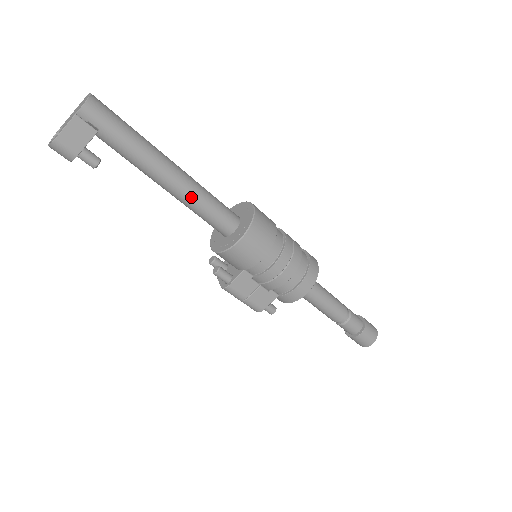
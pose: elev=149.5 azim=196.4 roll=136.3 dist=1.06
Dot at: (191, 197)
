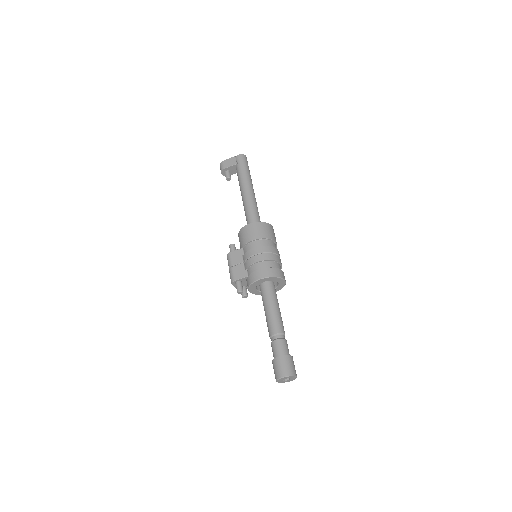
Dot at: (248, 203)
